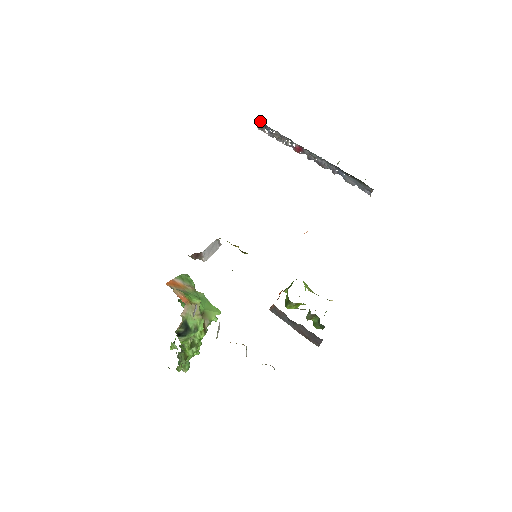
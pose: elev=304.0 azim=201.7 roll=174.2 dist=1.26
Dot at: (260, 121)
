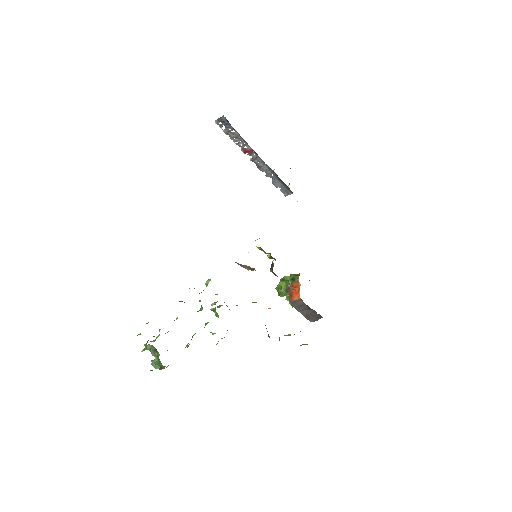
Dot at: (225, 118)
